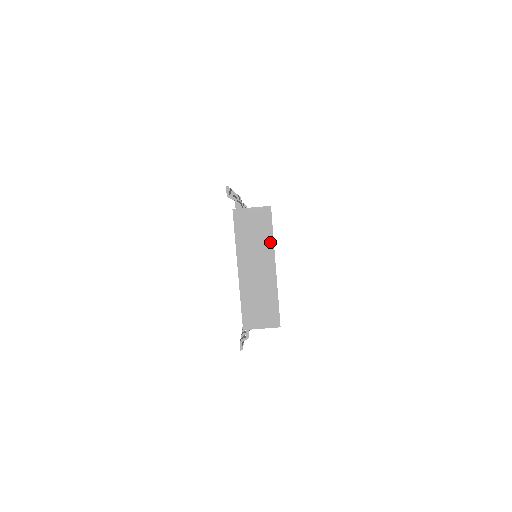
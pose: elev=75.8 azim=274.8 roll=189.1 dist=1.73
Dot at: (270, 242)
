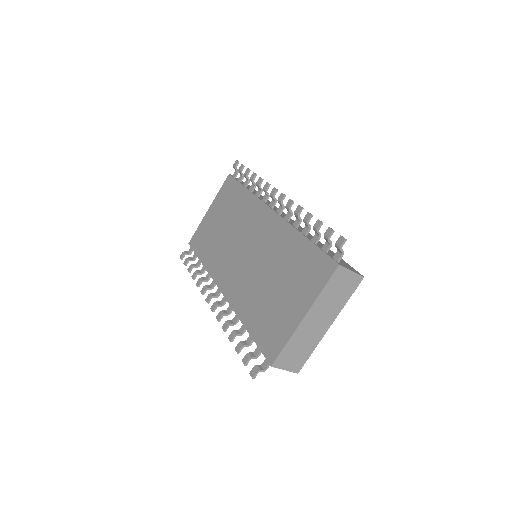
Dot at: (342, 305)
